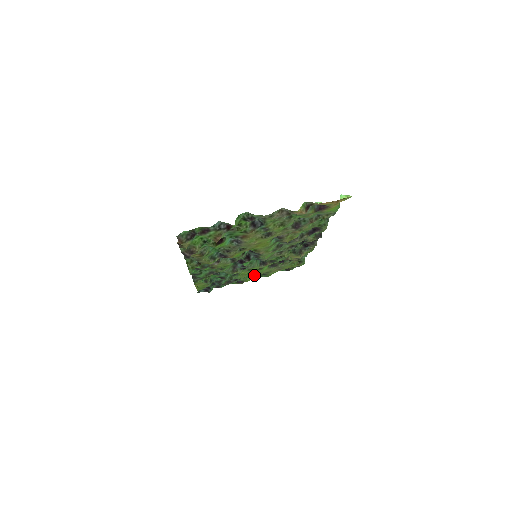
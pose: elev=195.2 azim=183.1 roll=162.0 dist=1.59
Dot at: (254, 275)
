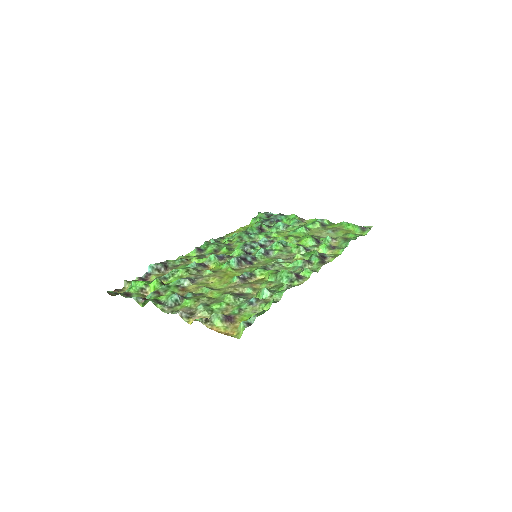
Dot at: occluded
